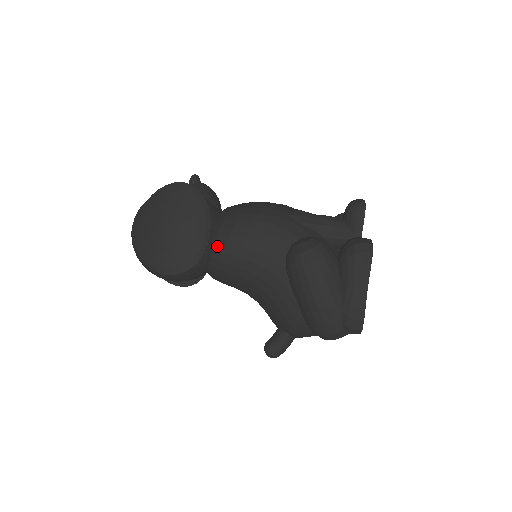
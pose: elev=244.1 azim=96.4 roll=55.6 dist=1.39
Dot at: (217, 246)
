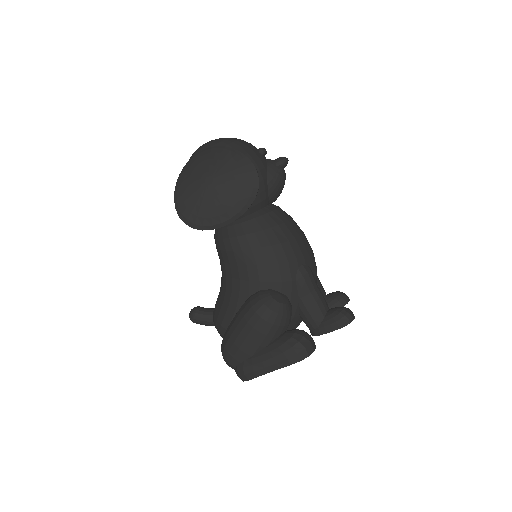
Dot at: (232, 229)
